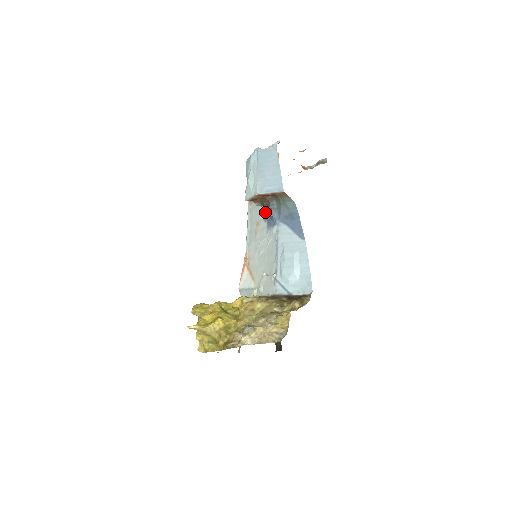
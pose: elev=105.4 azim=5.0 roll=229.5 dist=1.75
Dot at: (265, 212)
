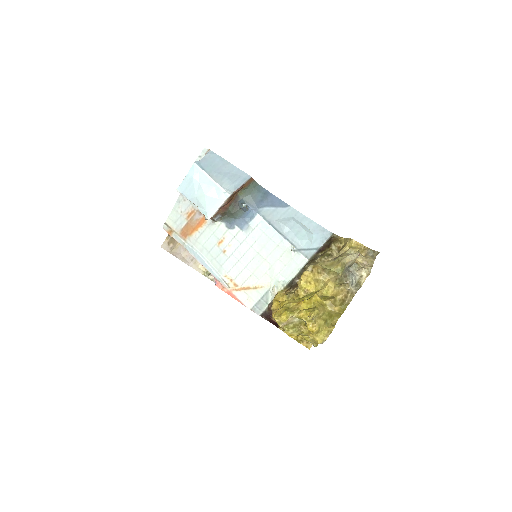
Dot at: (227, 220)
